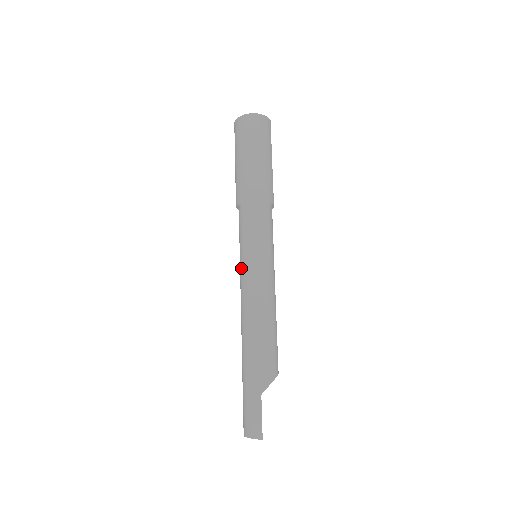
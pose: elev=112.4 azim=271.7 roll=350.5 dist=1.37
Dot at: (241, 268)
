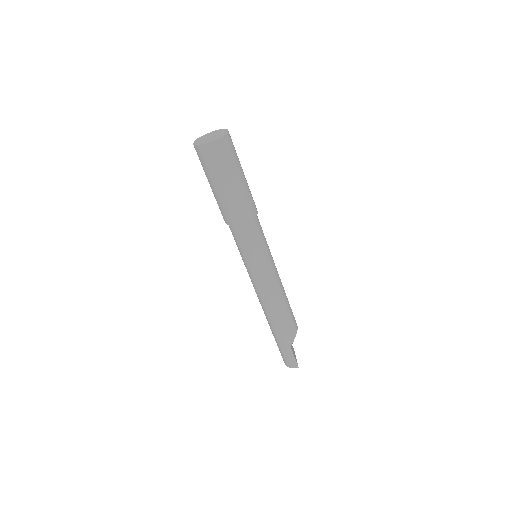
Dot at: (248, 273)
